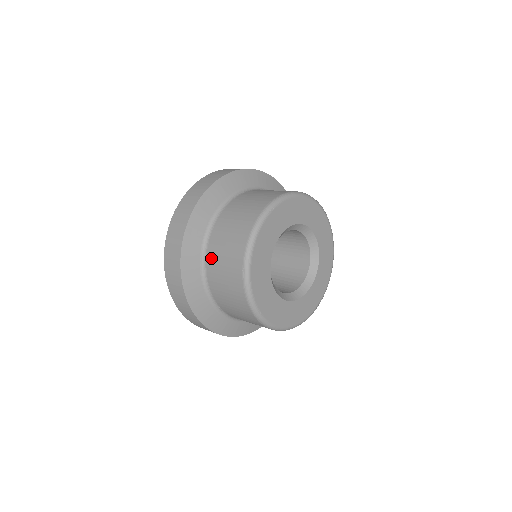
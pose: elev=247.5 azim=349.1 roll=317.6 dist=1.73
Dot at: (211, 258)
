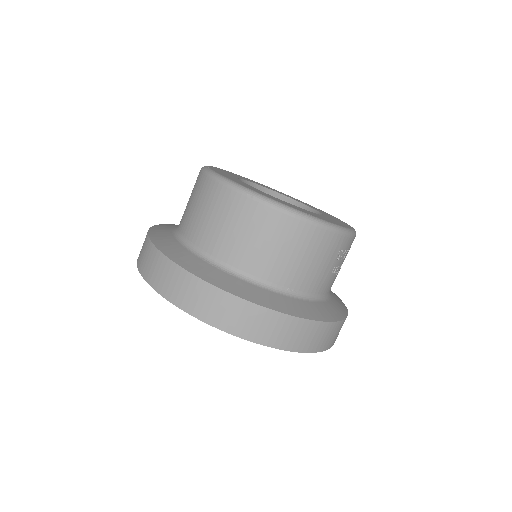
Dot at: (219, 249)
